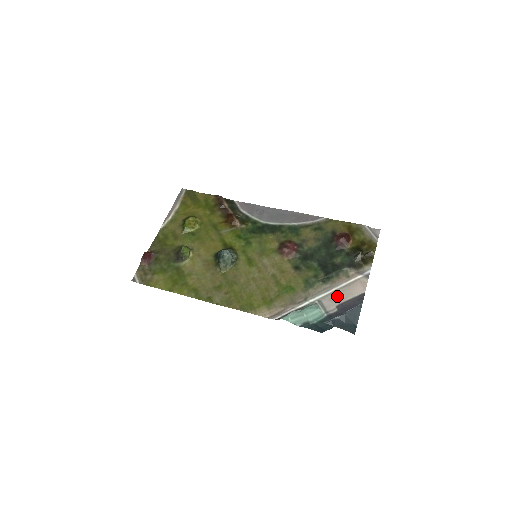
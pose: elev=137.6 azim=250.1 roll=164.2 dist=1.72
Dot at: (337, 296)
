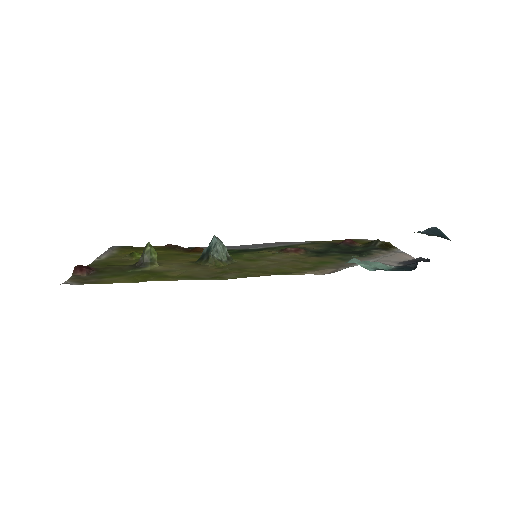
Dot at: (389, 260)
